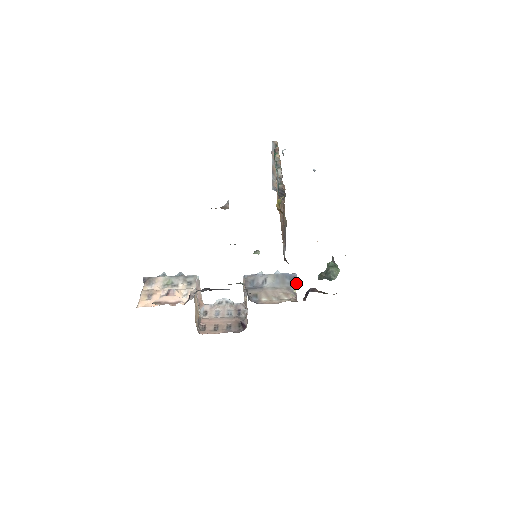
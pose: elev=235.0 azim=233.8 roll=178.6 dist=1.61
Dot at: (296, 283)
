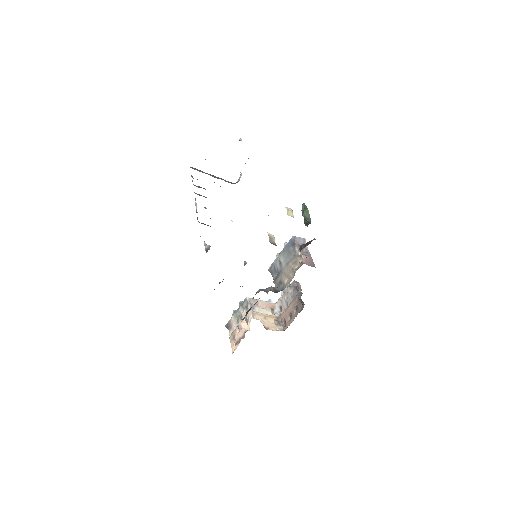
Dot at: (302, 240)
